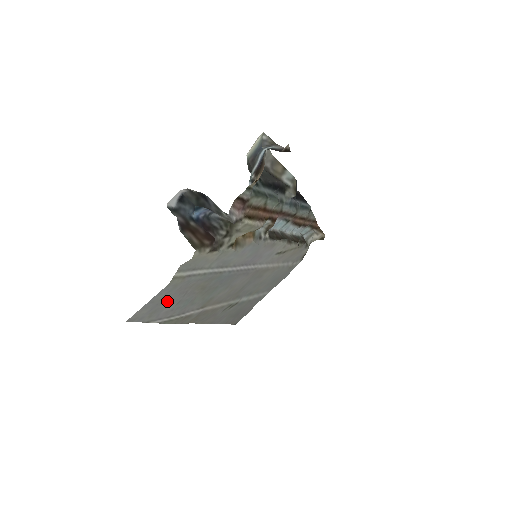
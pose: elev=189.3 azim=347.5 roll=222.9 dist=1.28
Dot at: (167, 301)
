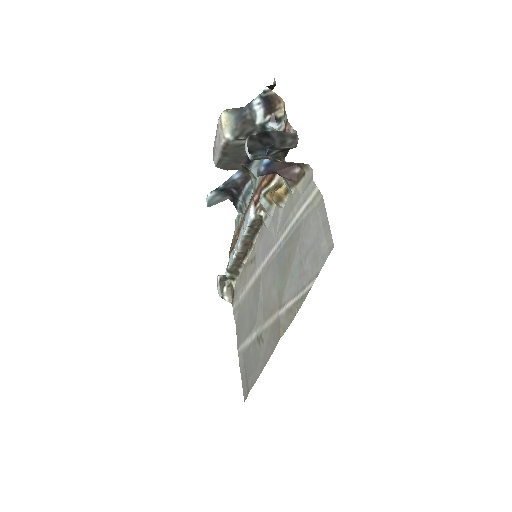
Dot at: (309, 248)
